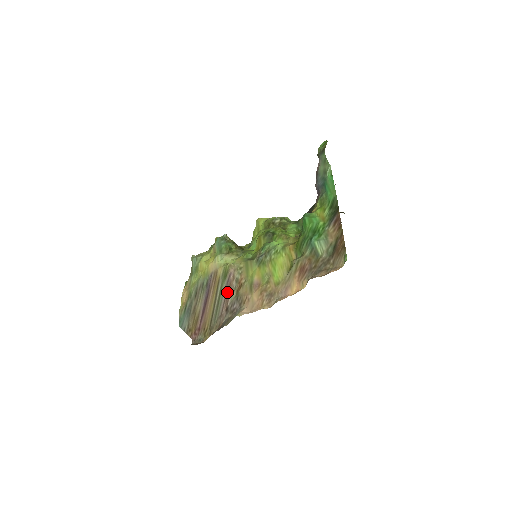
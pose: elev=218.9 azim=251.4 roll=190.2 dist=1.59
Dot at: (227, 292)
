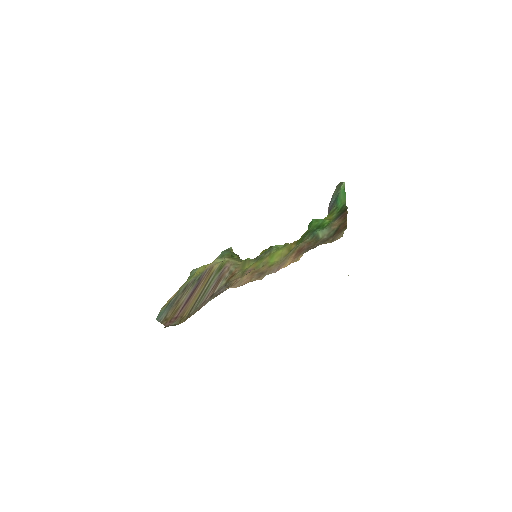
Dot at: (217, 281)
